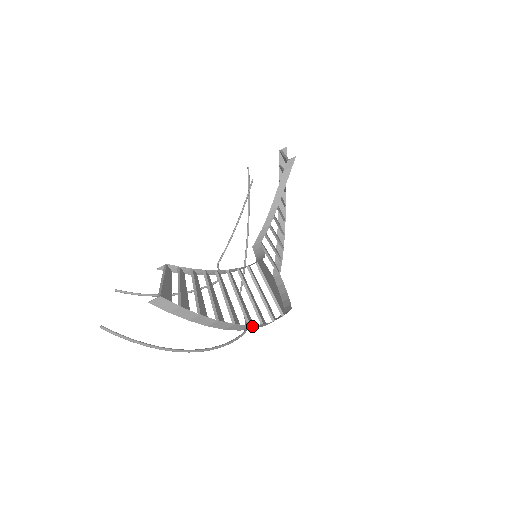
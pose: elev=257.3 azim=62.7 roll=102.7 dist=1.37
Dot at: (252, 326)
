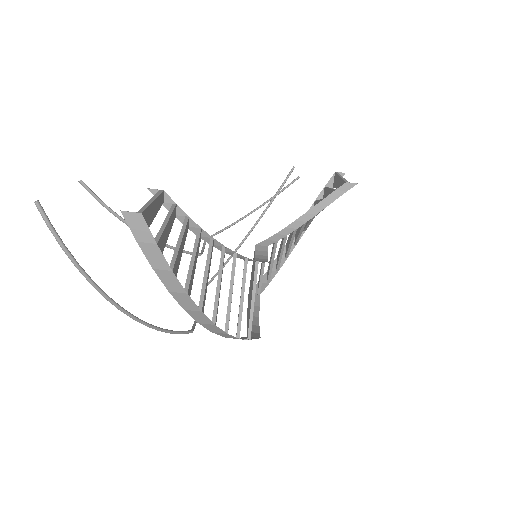
Dot at: (215, 327)
